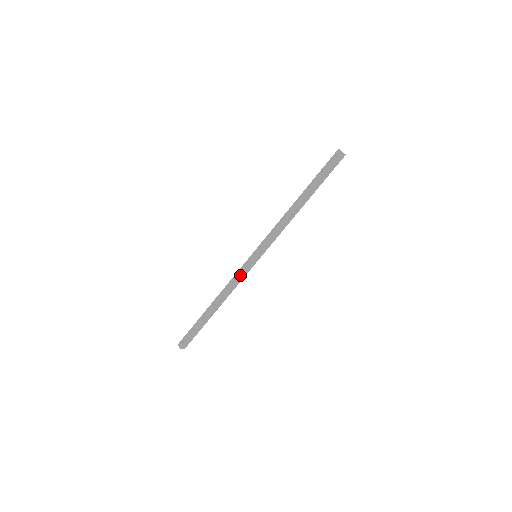
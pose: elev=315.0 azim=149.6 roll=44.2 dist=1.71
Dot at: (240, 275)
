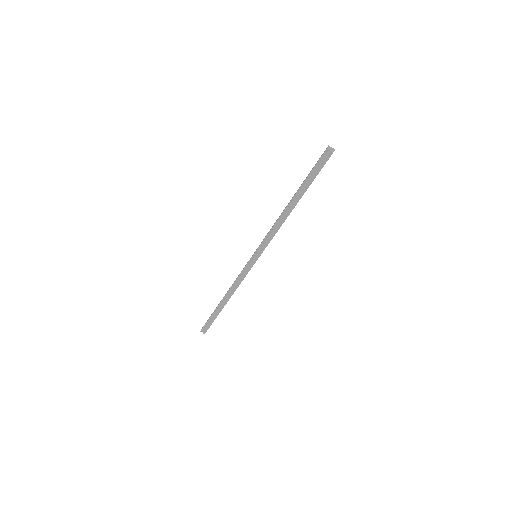
Dot at: (241, 272)
